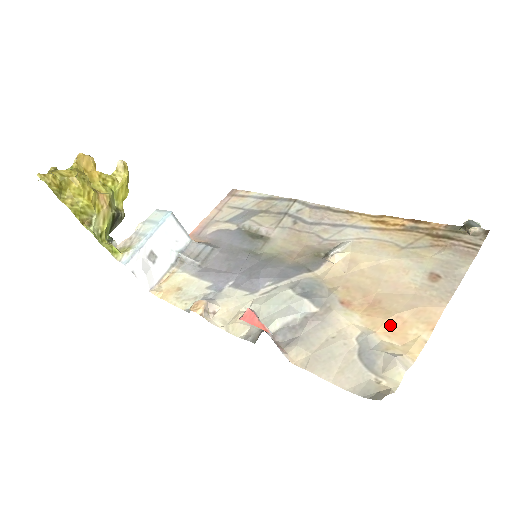
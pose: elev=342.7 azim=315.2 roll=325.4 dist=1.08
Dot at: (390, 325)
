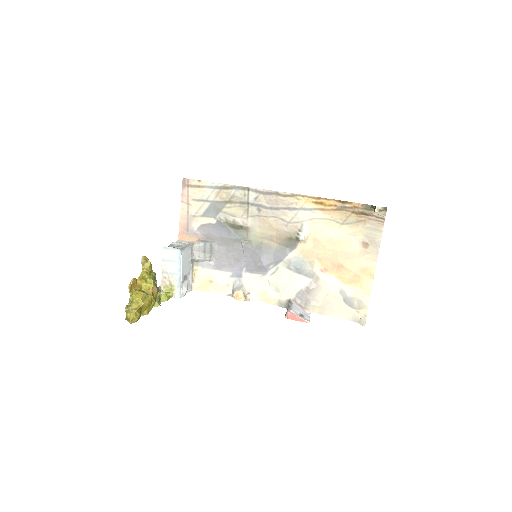
Dot at: (353, 280)
